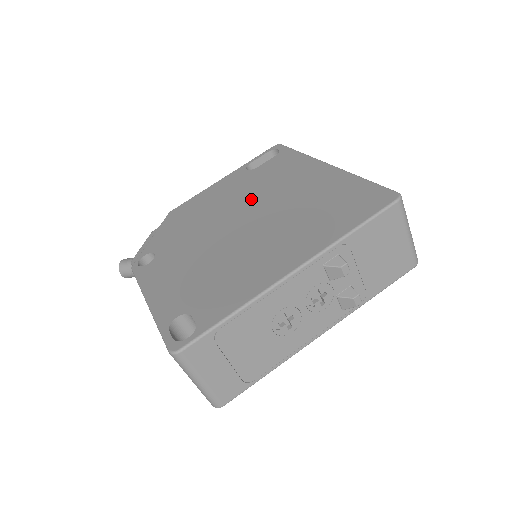
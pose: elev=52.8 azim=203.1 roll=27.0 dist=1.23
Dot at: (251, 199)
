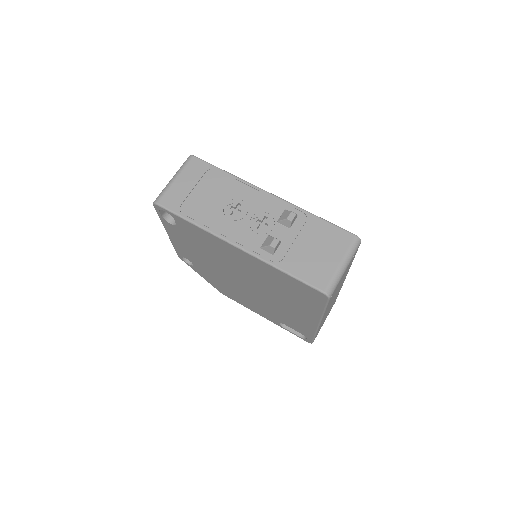
Dot at: occluded
